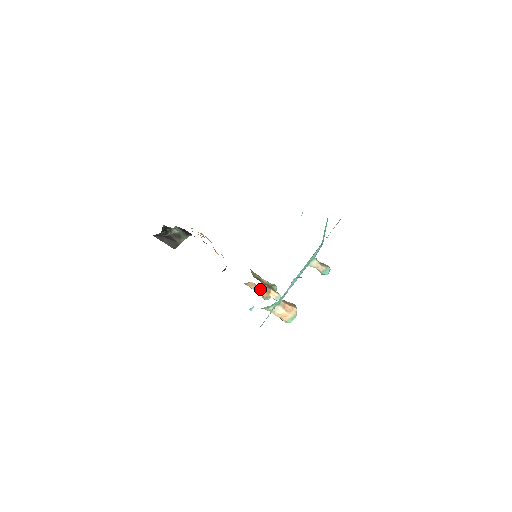
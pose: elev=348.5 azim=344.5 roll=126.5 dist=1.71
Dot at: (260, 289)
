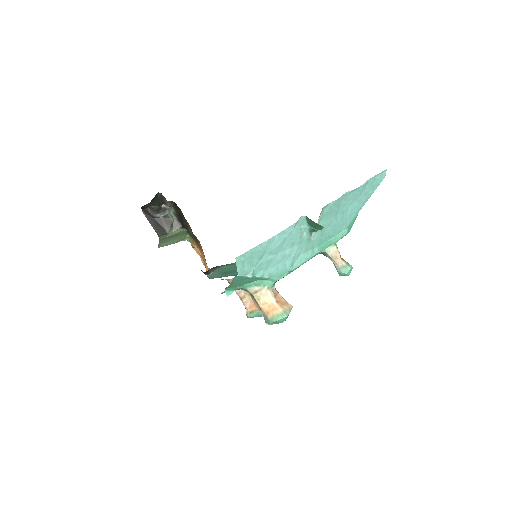
Dot at: occluded
